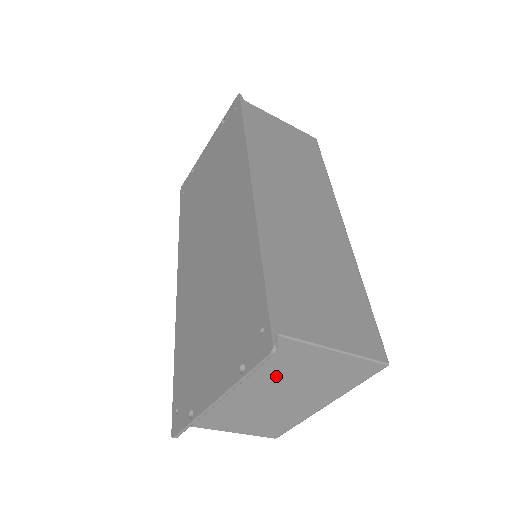
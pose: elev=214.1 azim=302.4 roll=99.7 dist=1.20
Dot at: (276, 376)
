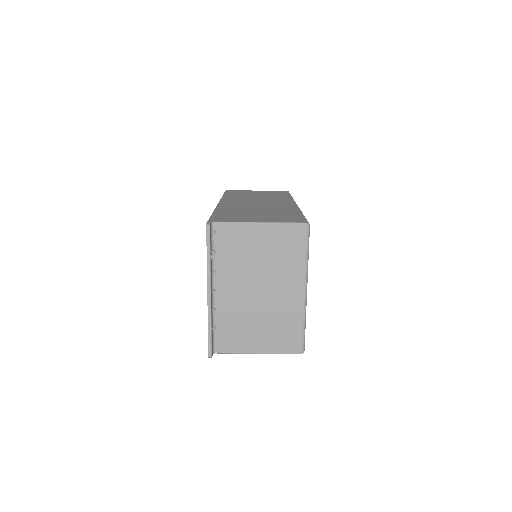
Dot at: (241, 265)
